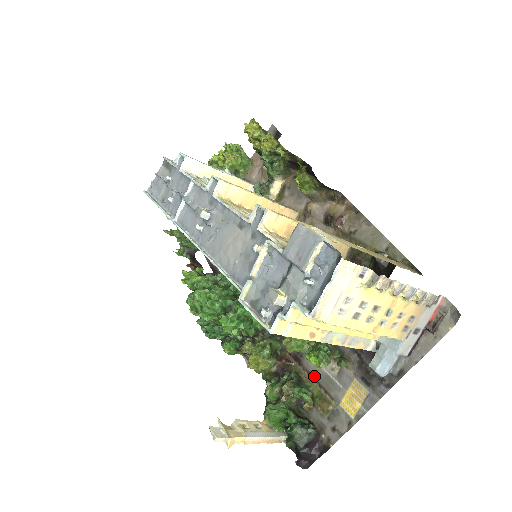
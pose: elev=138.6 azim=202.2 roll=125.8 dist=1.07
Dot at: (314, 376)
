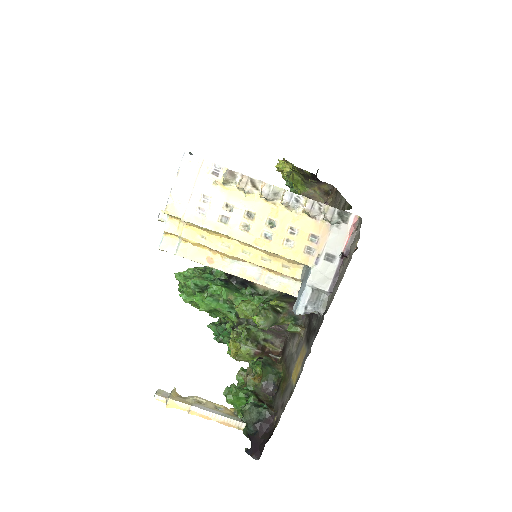
Dot at: (286, 360)
